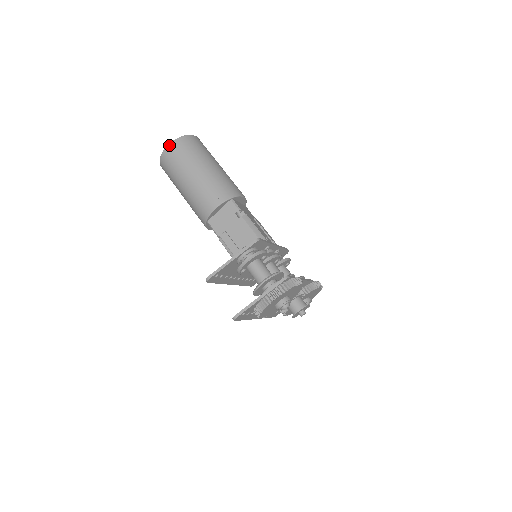
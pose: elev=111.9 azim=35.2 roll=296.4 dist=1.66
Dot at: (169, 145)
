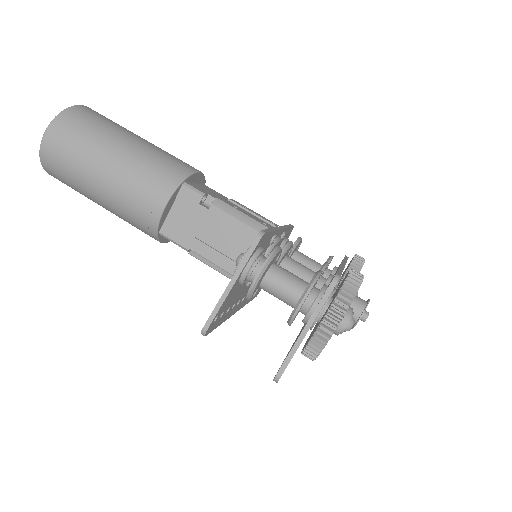
Dot at: (45, 134)
